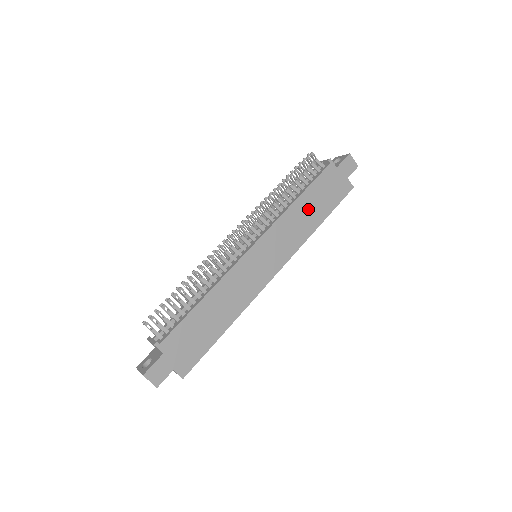
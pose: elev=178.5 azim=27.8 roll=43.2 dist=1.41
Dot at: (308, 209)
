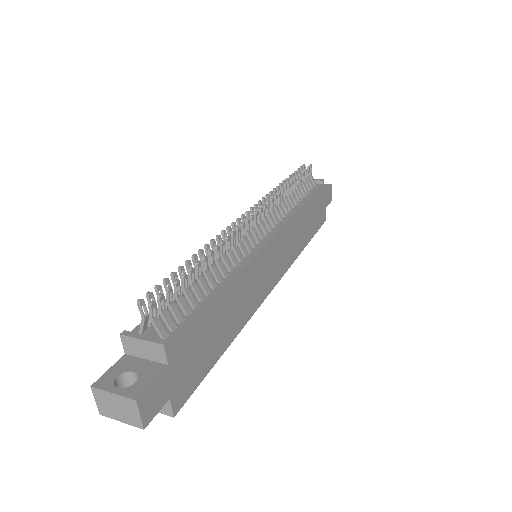
Dot at: (305, 223)
